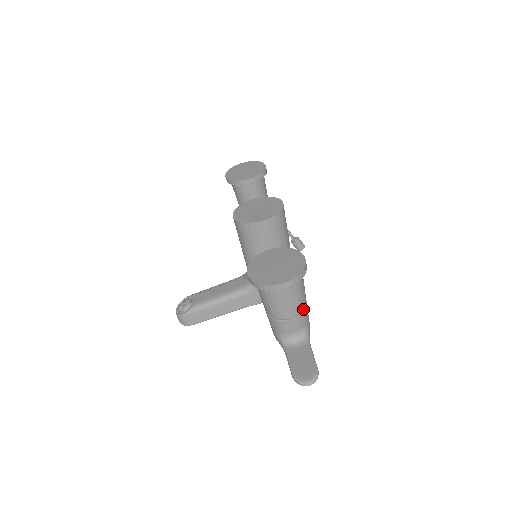
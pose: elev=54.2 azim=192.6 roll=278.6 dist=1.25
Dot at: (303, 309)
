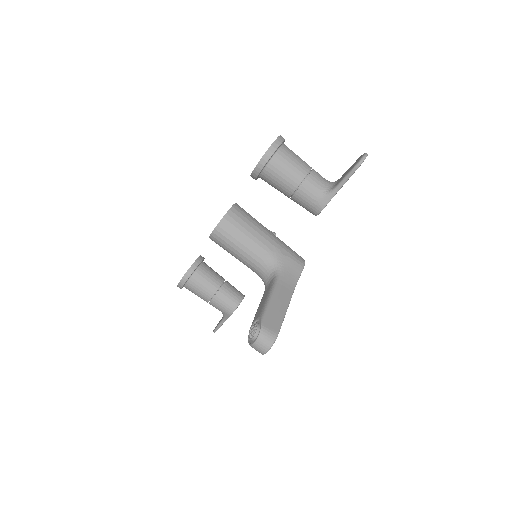
Dot at: occluded
